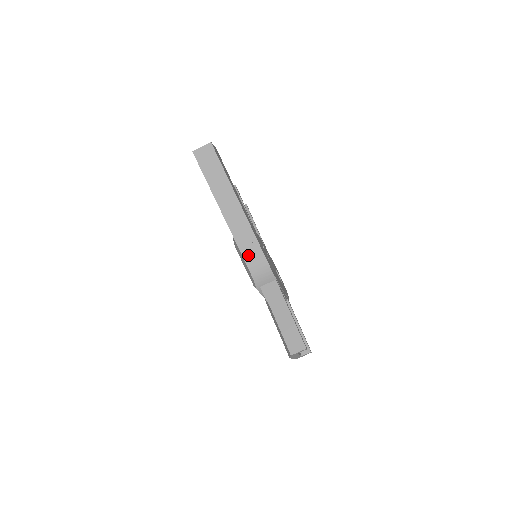
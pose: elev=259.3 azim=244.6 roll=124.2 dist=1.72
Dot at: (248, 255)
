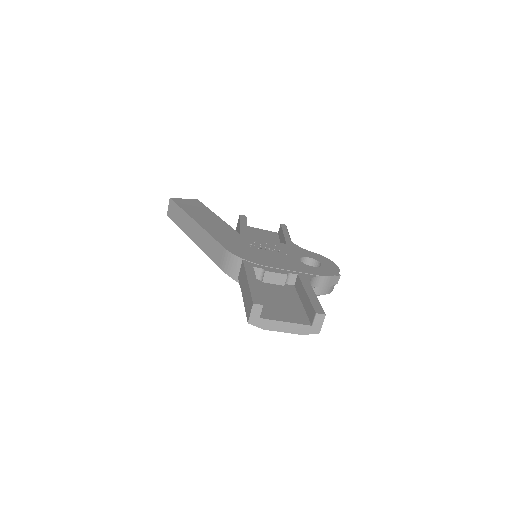
Dot at: (214, 256)
